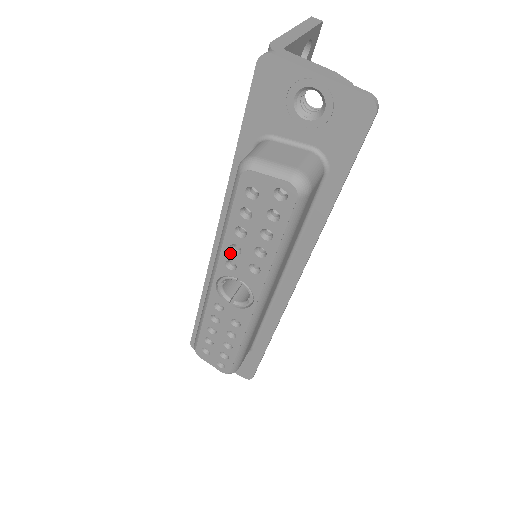
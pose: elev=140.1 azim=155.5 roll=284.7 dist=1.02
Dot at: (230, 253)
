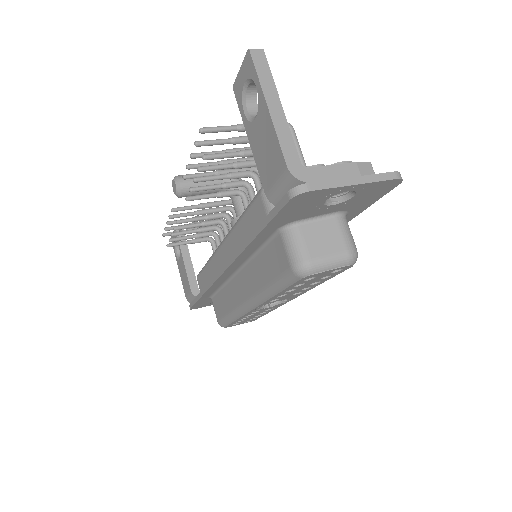
Dot at: (276, 298)
